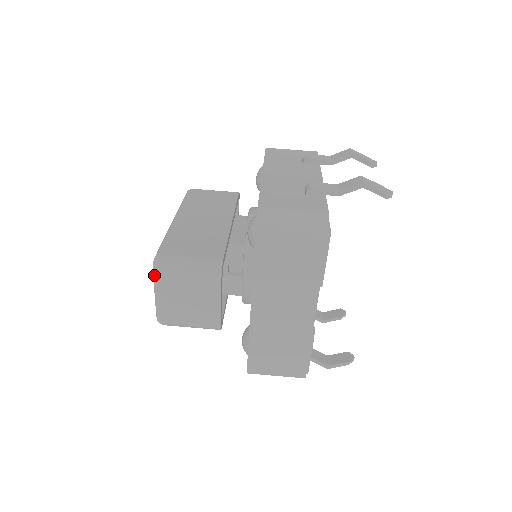
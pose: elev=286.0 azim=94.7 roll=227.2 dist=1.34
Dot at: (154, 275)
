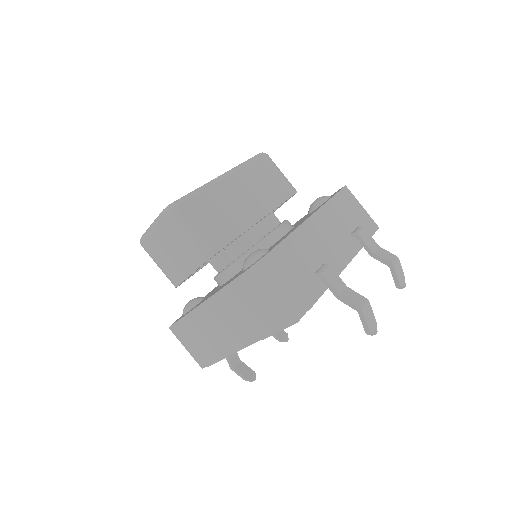
Dot at: (160, 215)
